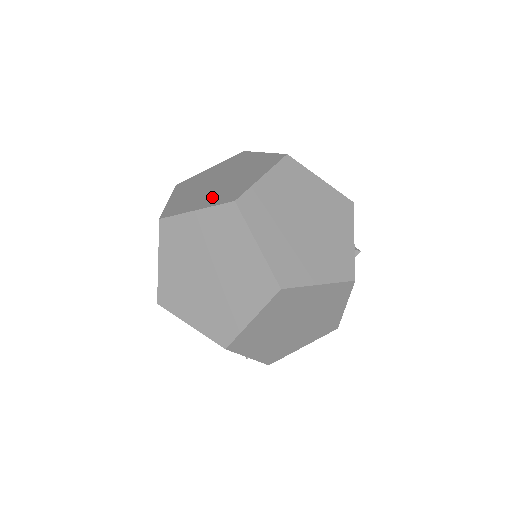
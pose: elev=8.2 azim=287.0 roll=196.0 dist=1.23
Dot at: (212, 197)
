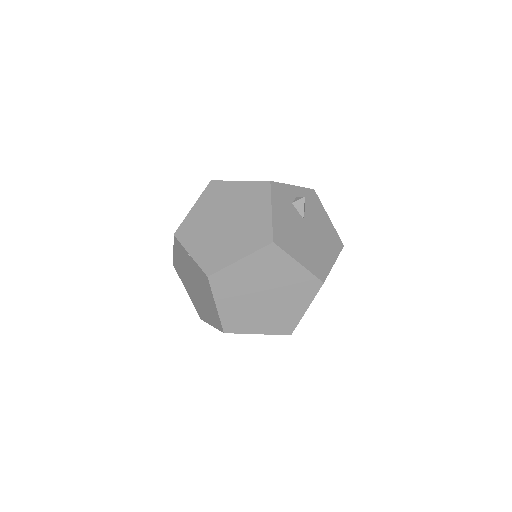
Dot at: occluded
